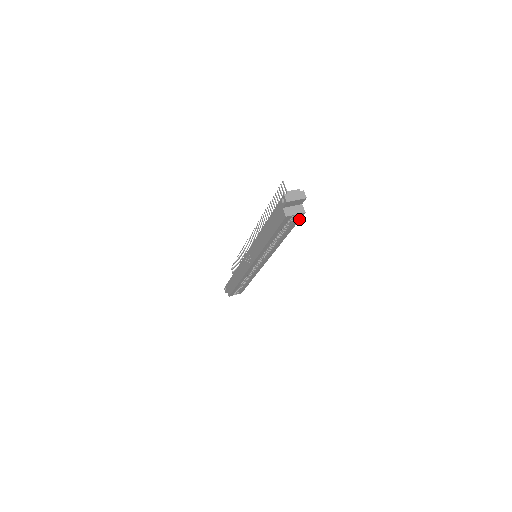
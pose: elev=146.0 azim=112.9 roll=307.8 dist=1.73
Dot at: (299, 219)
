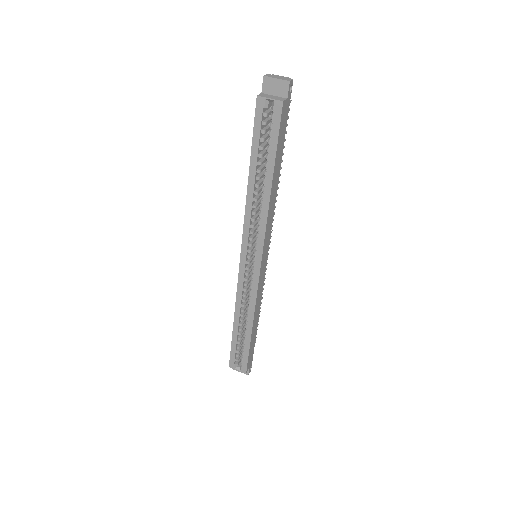
Dot at: (279, 122)
